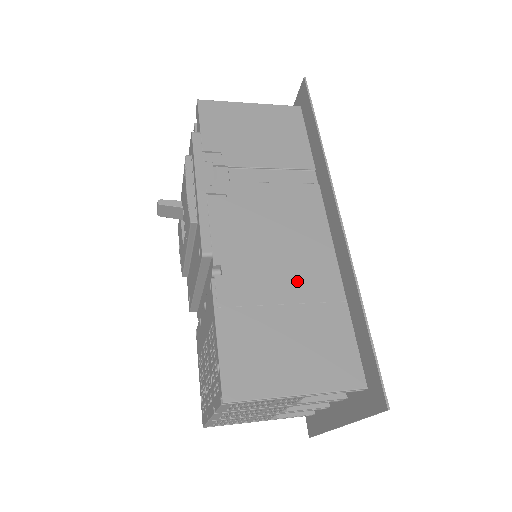
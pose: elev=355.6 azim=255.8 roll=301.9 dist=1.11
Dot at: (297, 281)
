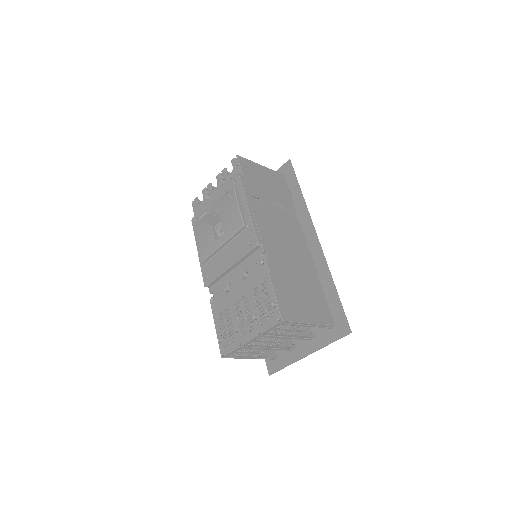
Dot at: (300, 268)
